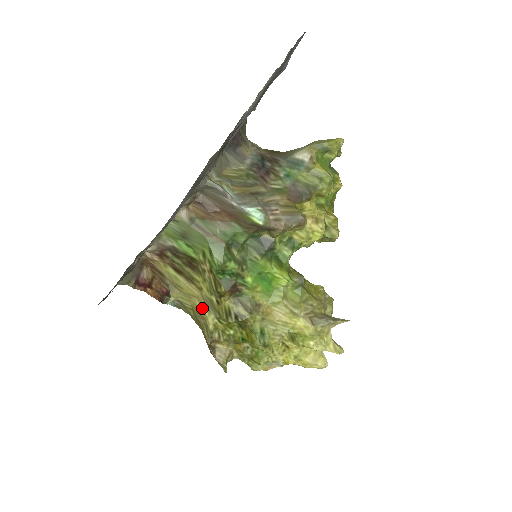
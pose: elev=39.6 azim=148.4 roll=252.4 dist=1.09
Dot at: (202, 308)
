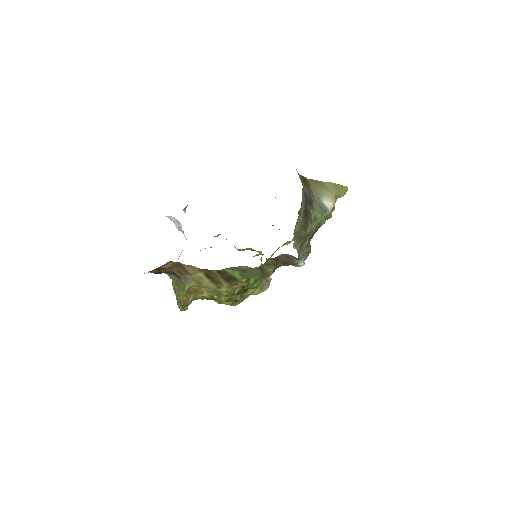
Dot at: (204, 291)
